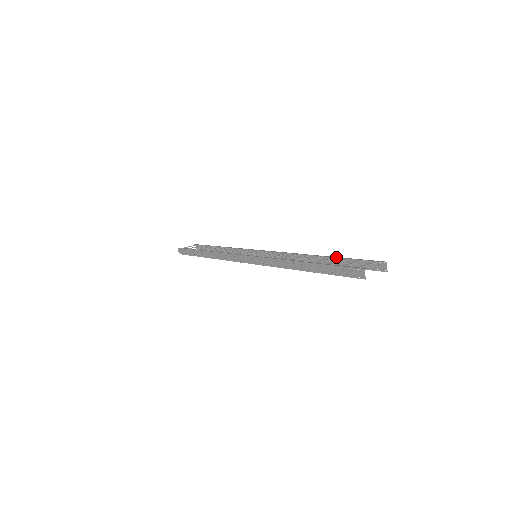
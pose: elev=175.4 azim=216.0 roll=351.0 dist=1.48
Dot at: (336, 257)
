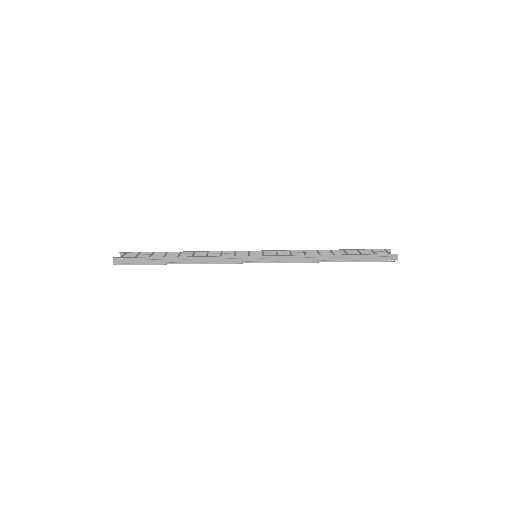
Dot at: (346, 249)
